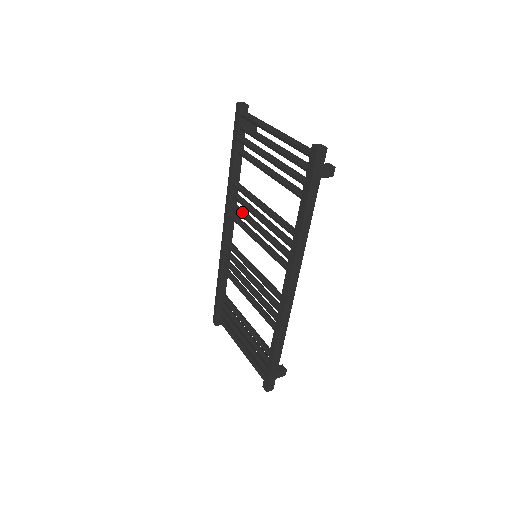
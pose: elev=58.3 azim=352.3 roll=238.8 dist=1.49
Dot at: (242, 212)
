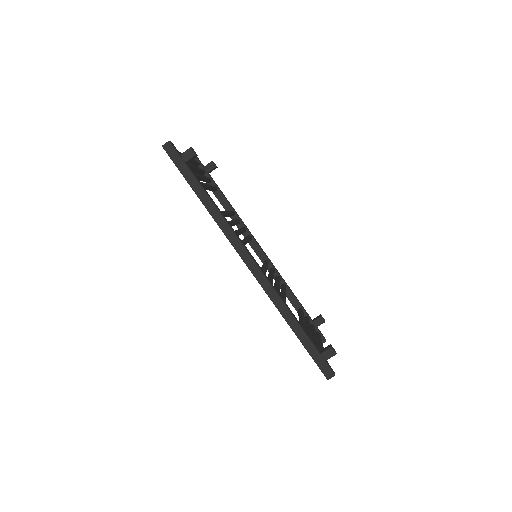
Dot at: occluded
